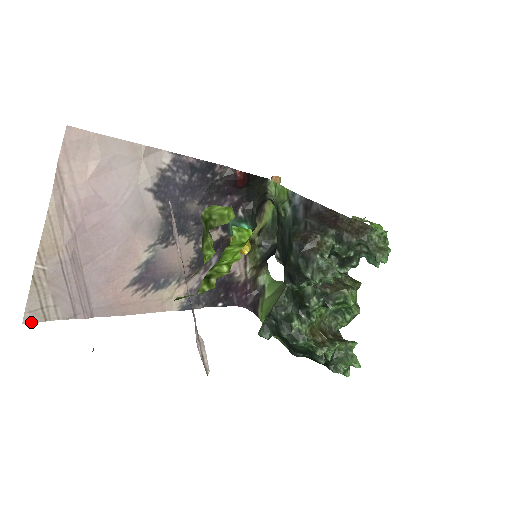
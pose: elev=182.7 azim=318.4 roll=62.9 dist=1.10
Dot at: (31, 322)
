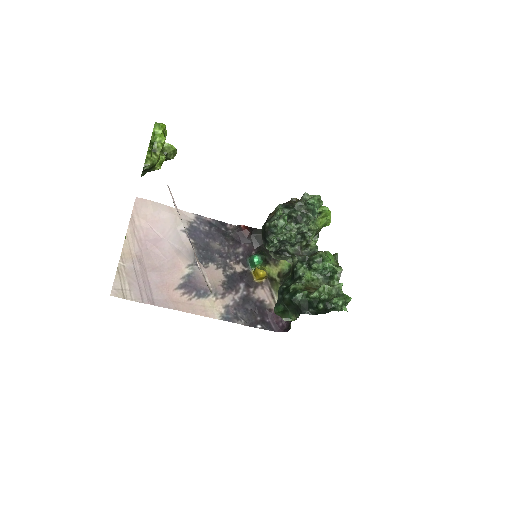
Dot at: (115, 296)
